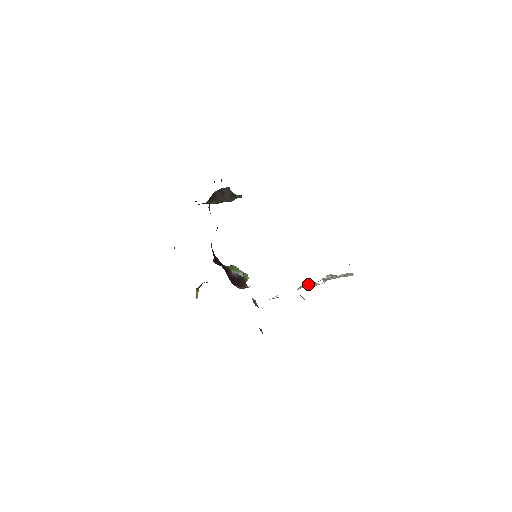
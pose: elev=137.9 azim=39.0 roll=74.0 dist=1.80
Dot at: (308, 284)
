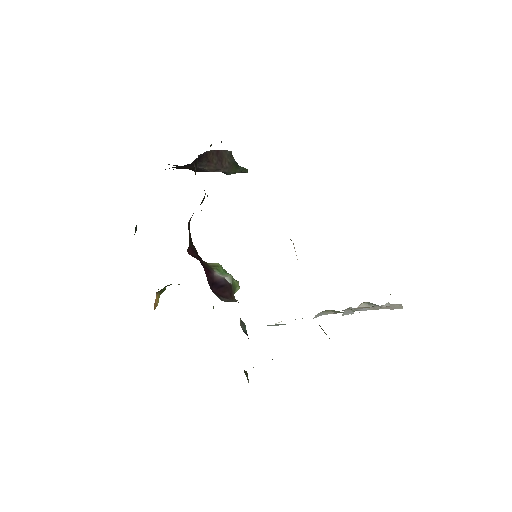
Dot at: (333, 310)
